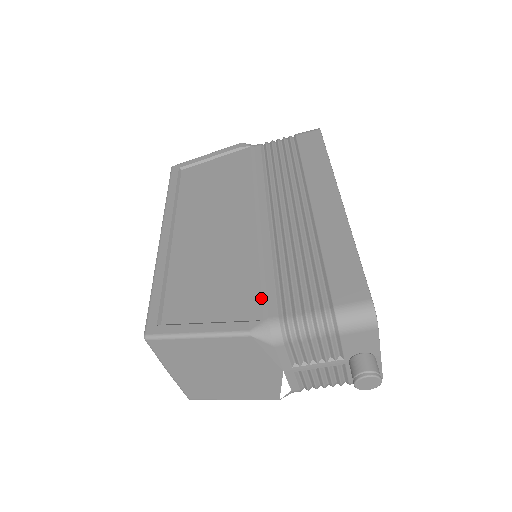
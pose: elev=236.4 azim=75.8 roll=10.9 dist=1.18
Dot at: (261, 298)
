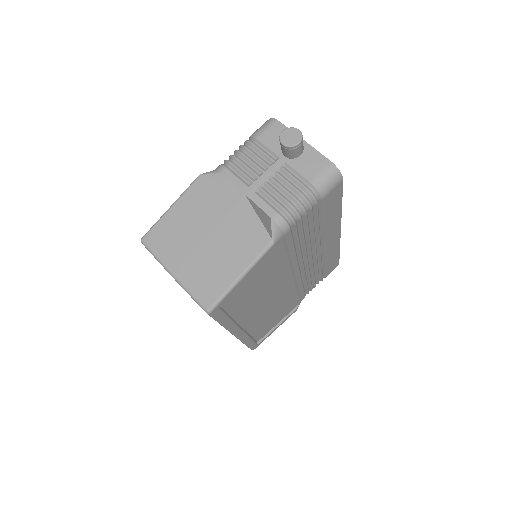
Dot at: occluded
